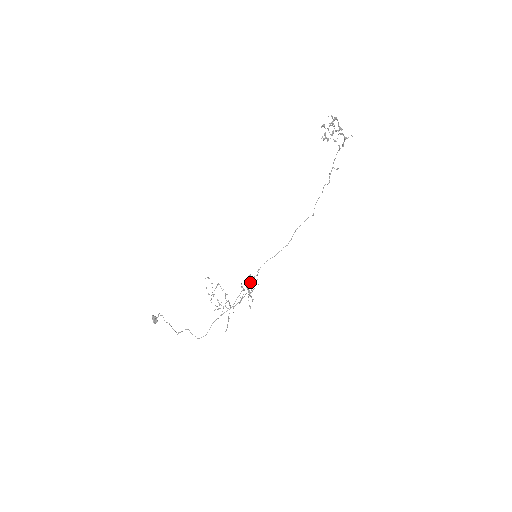
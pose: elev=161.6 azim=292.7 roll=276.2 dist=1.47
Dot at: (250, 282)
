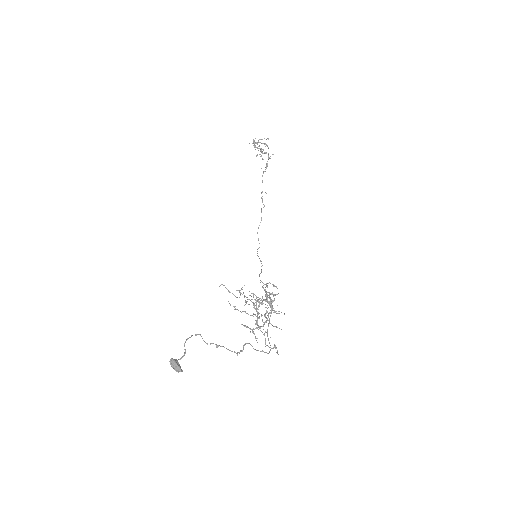
Dot at: (266, 285)
